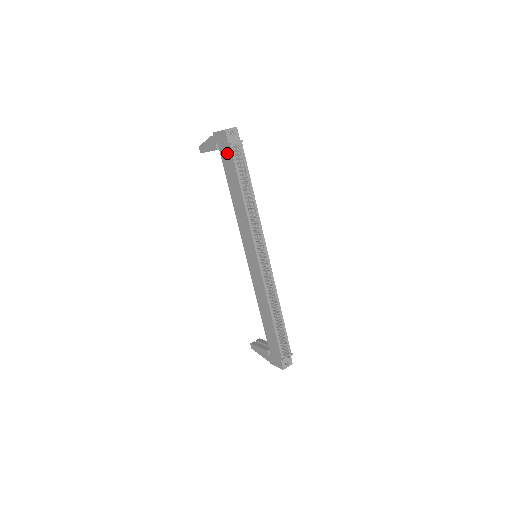
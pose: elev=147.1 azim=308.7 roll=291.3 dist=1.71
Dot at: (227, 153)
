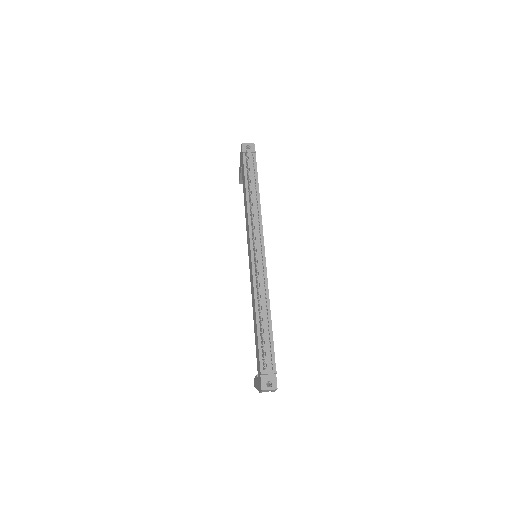
Dot at: (242, 163)
